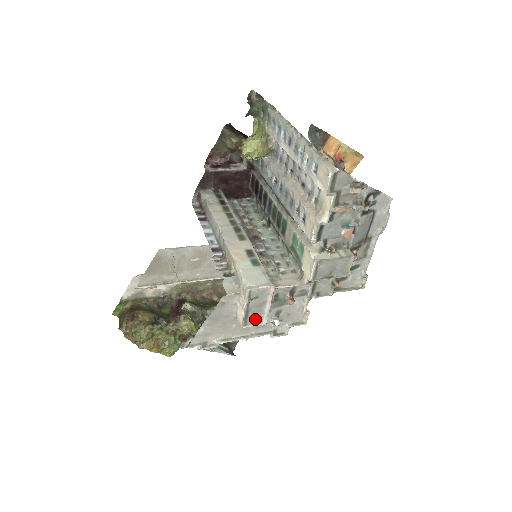
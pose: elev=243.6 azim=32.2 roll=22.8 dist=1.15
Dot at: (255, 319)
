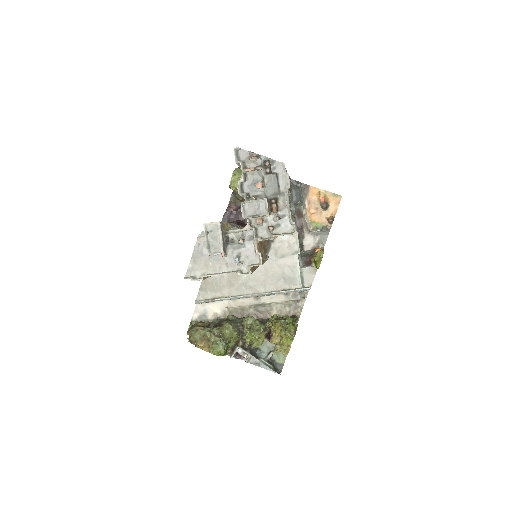
Dot at: (216, 249)
